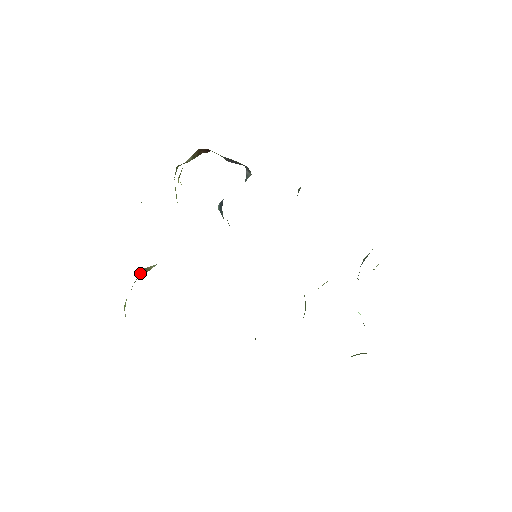
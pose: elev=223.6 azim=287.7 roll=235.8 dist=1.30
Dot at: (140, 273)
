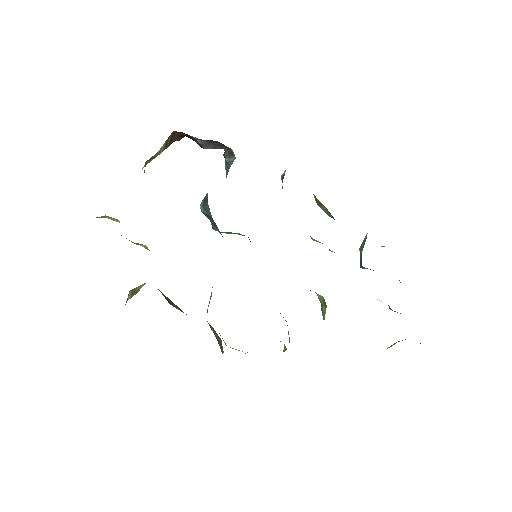
Dot at: occluded
